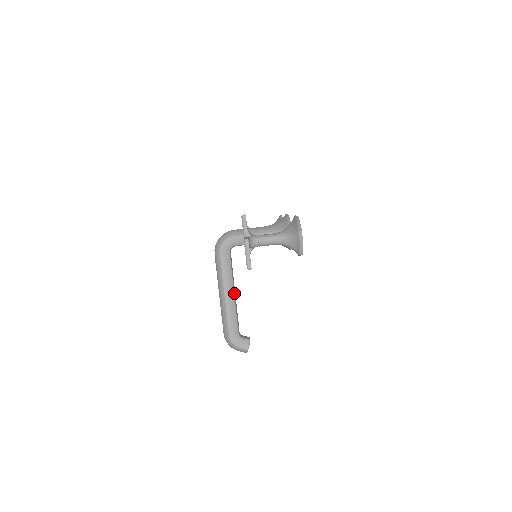
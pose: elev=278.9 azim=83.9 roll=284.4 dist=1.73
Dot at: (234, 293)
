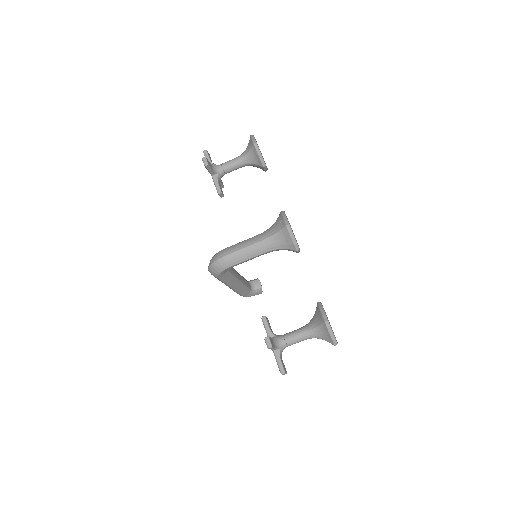
Dot at: (240, 281)
